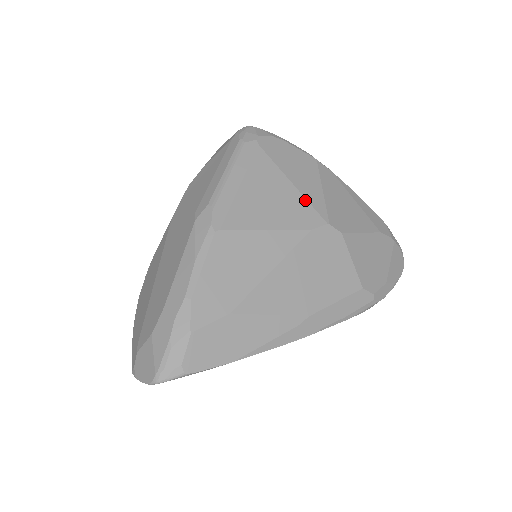
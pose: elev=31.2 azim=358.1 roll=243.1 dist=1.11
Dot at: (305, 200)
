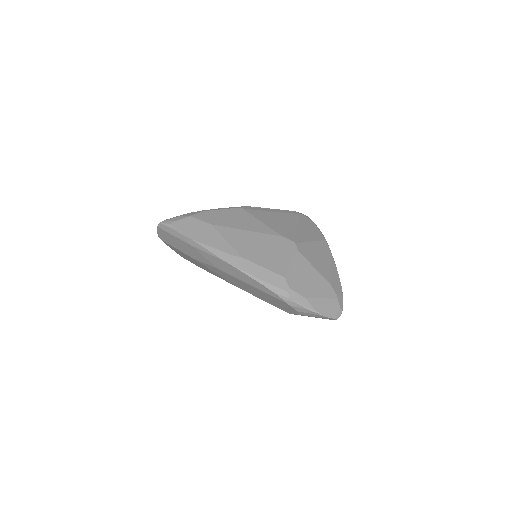
Dot at: (295, 233)
